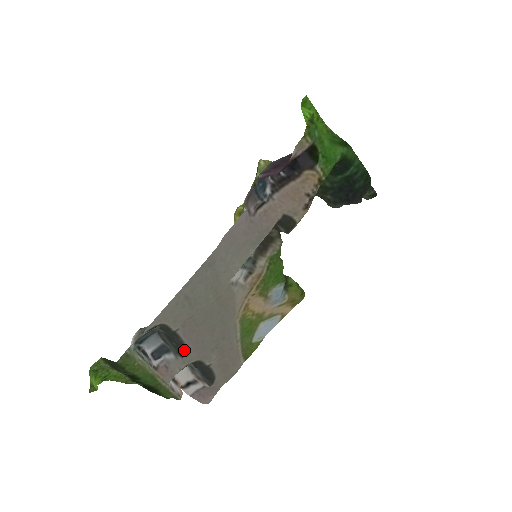
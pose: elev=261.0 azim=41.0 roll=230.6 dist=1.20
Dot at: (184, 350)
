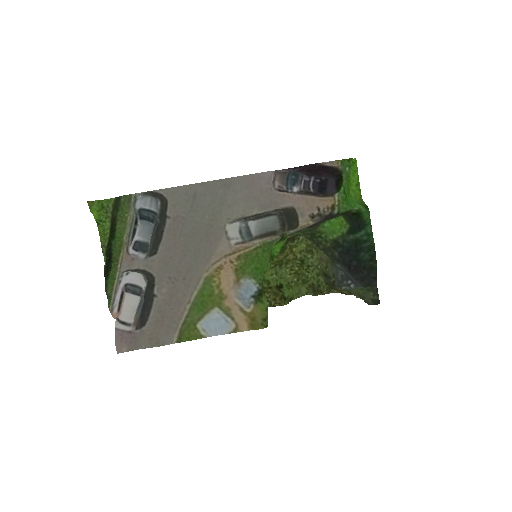
Dot at: (156, 249)
